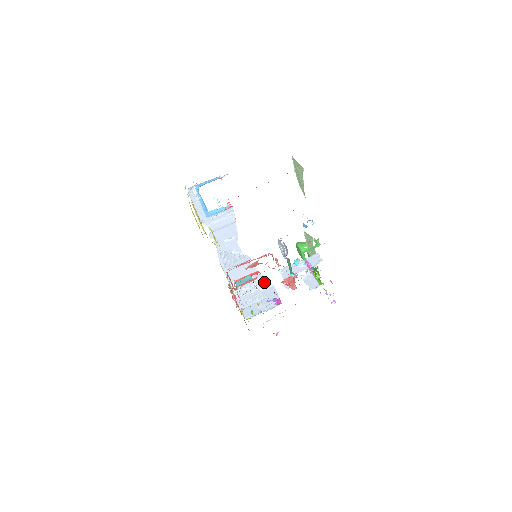
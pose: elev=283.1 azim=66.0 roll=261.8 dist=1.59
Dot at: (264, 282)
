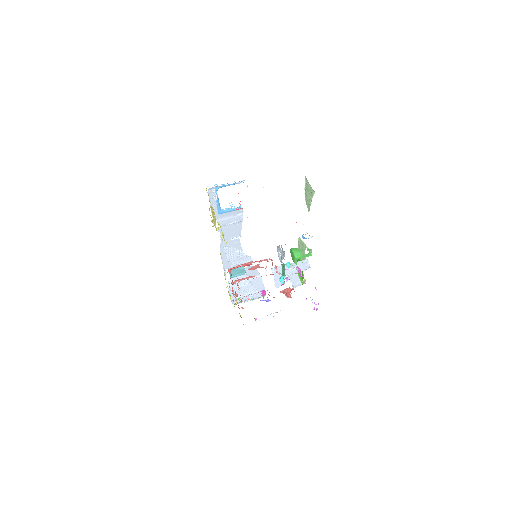
Dot at: (253, 272)
